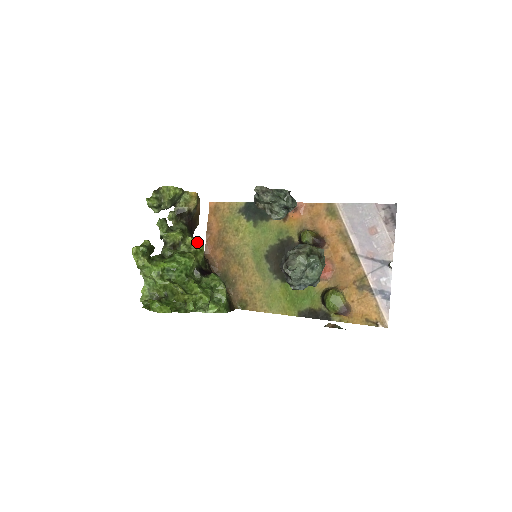
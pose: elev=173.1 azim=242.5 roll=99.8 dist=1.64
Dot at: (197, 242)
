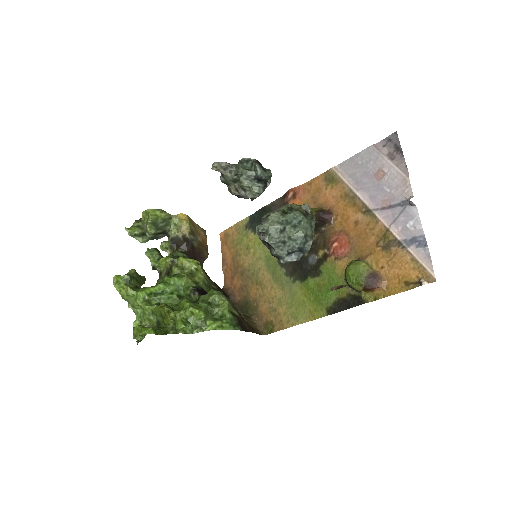
Dot at: (189, 261)
